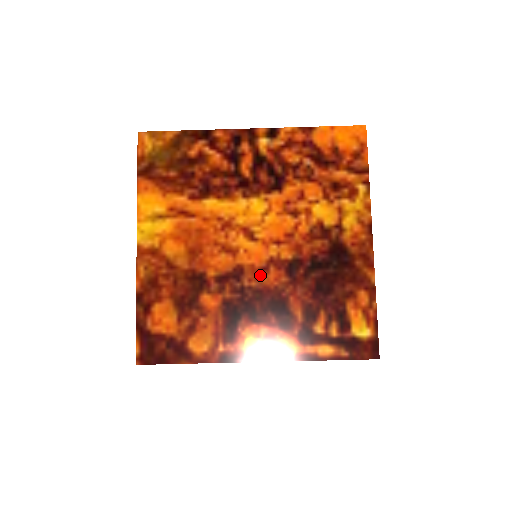
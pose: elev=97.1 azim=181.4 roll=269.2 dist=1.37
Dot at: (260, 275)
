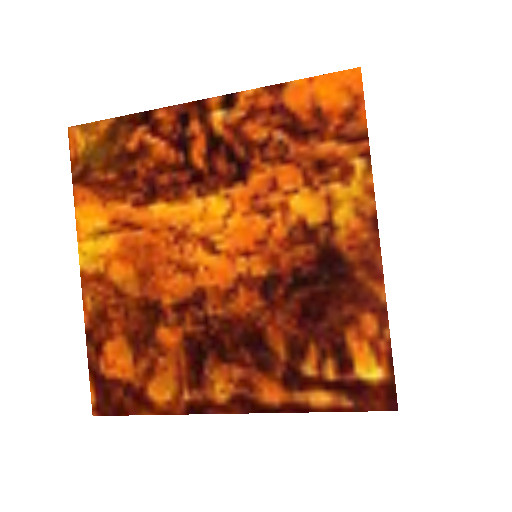
Dot at: (227, 299)
